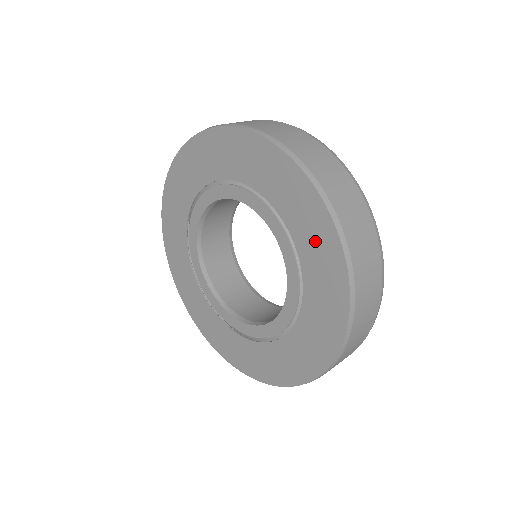
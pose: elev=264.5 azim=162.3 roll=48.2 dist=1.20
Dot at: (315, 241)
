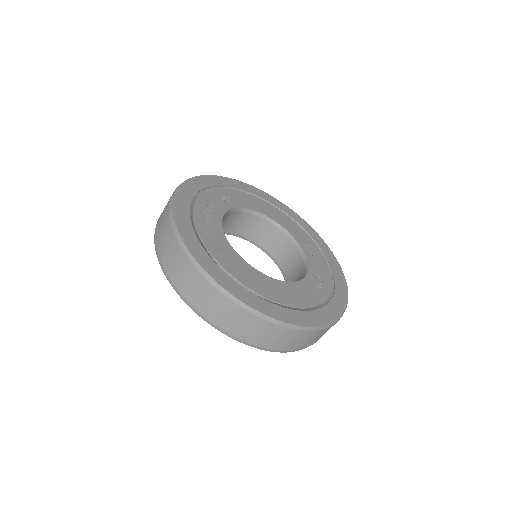
Dot at: occluded
